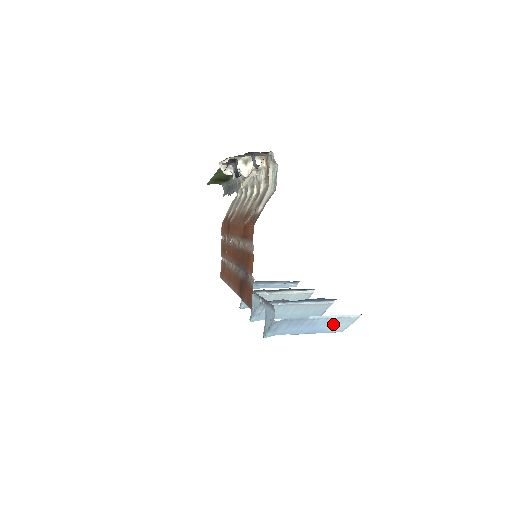
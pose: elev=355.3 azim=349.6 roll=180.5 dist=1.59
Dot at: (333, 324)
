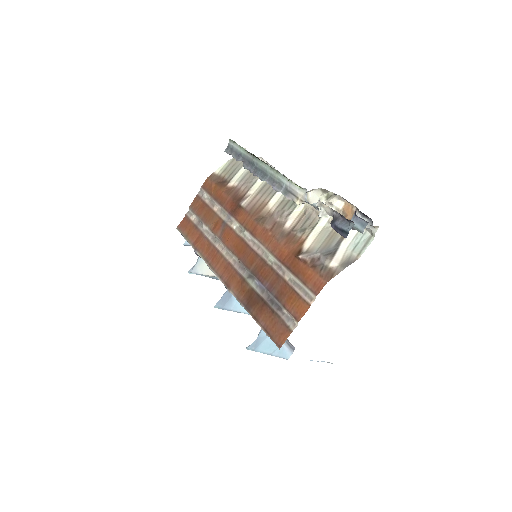
Dot at: occluded
